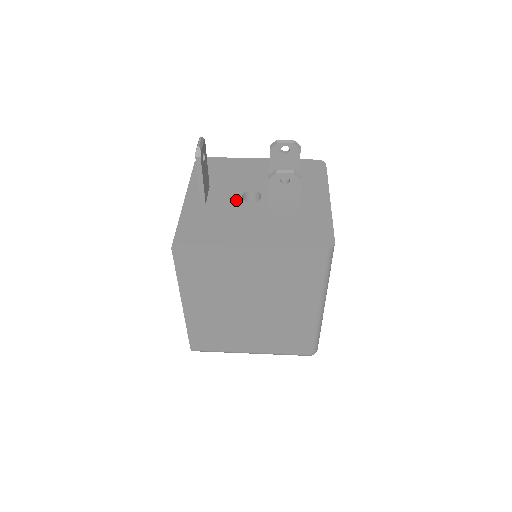
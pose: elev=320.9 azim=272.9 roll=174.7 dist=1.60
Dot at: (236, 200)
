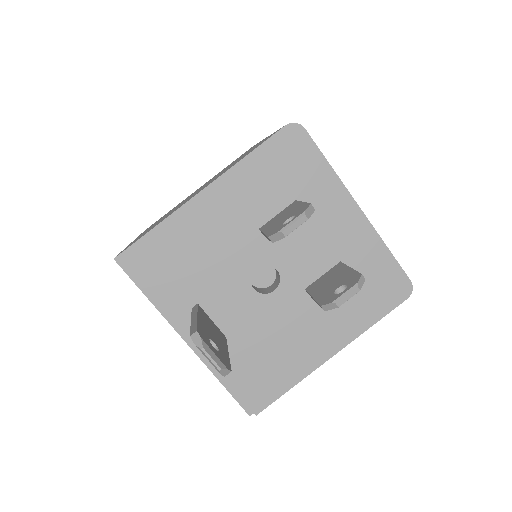
Dot at: (254, 302)
